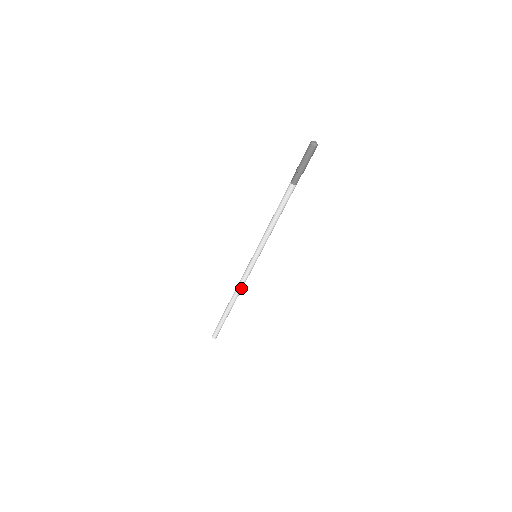
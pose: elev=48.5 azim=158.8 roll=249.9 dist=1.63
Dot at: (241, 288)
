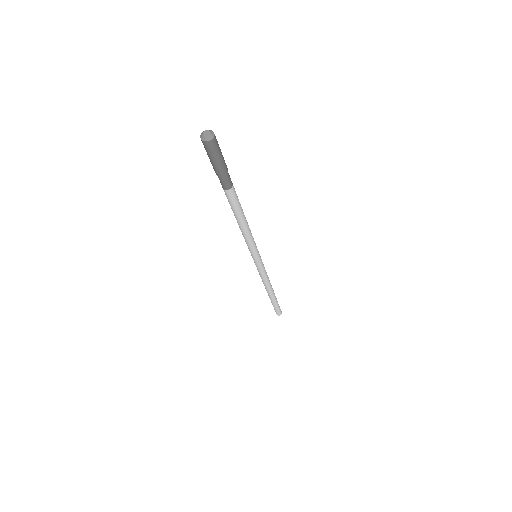
Dot at: (267, 281)
